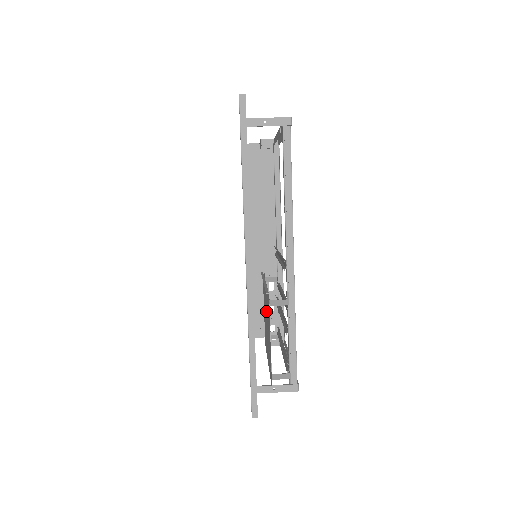
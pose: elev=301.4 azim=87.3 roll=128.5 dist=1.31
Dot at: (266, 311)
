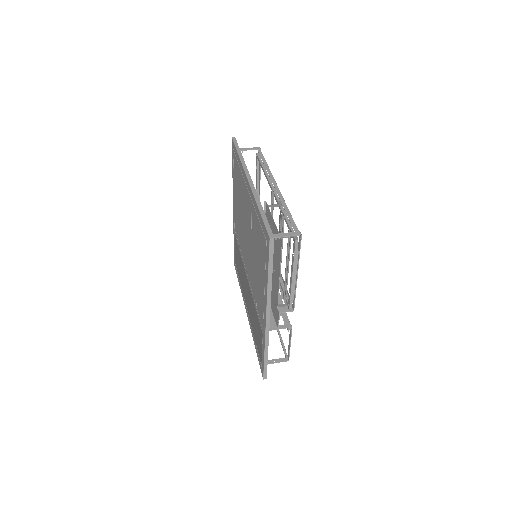
Dot at: occluded
